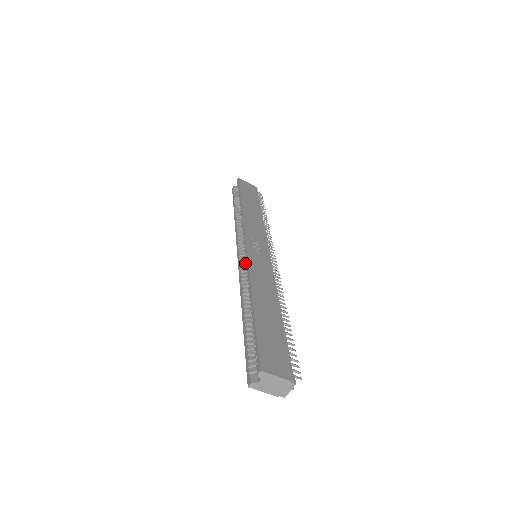
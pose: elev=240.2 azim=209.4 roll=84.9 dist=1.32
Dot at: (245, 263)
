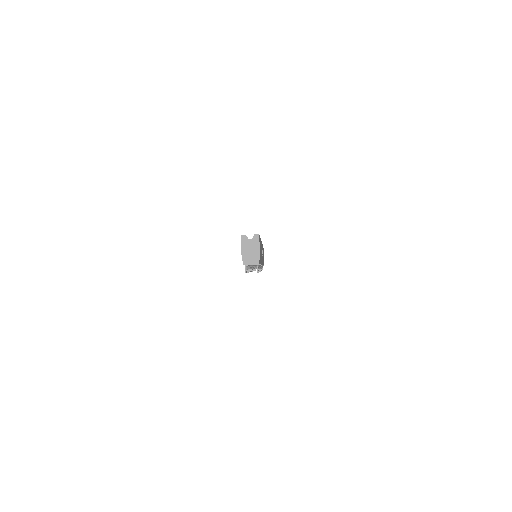
Dot at: occluded
